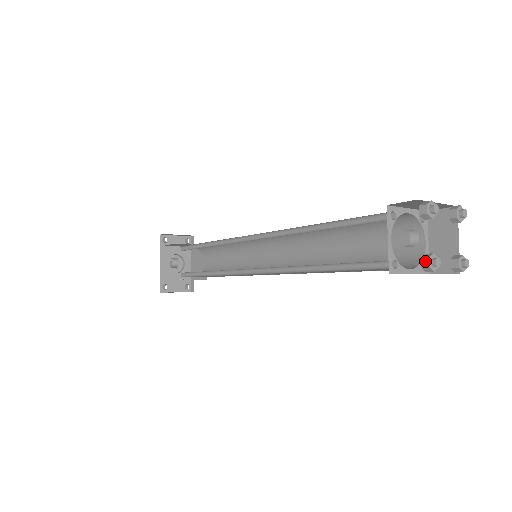
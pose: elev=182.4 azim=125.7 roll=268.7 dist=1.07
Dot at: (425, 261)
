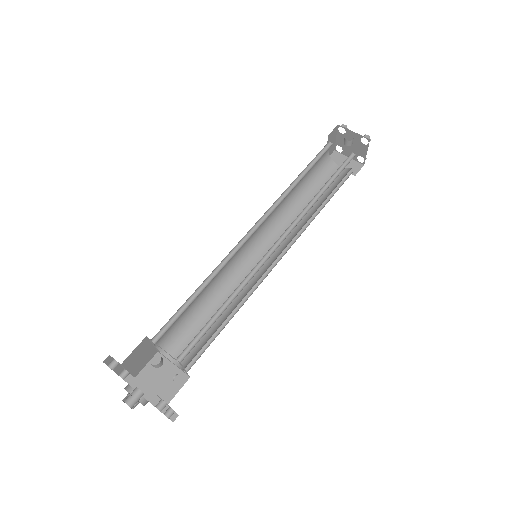
Dot at: (366, 136)
